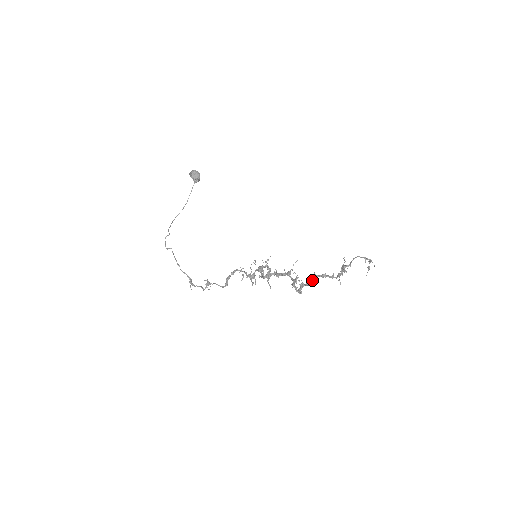
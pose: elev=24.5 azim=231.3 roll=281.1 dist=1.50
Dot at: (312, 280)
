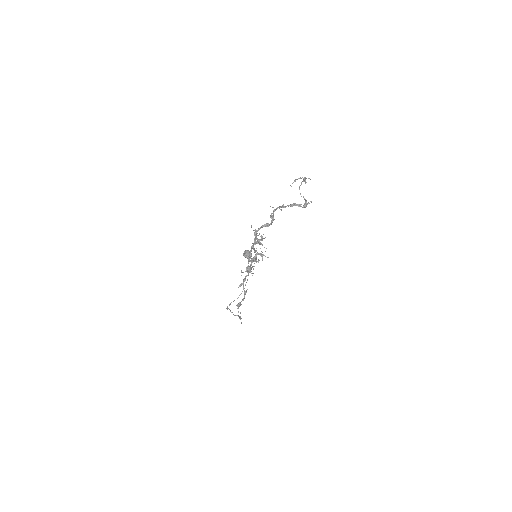
Dot at: (263, 226)
